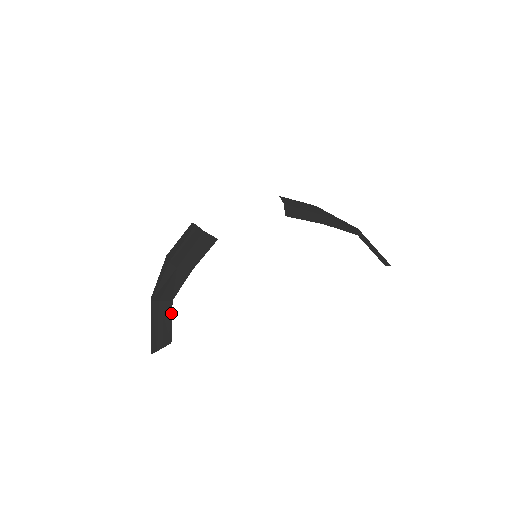
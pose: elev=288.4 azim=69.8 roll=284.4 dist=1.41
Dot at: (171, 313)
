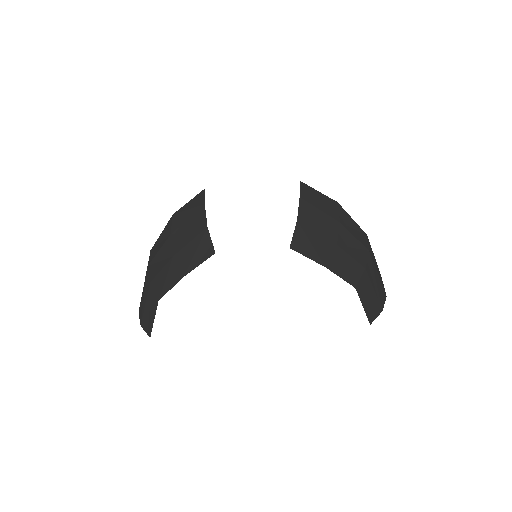
Dot at: (155, 311)
